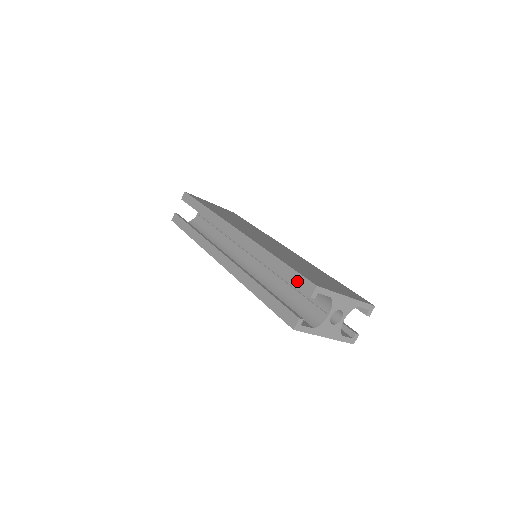
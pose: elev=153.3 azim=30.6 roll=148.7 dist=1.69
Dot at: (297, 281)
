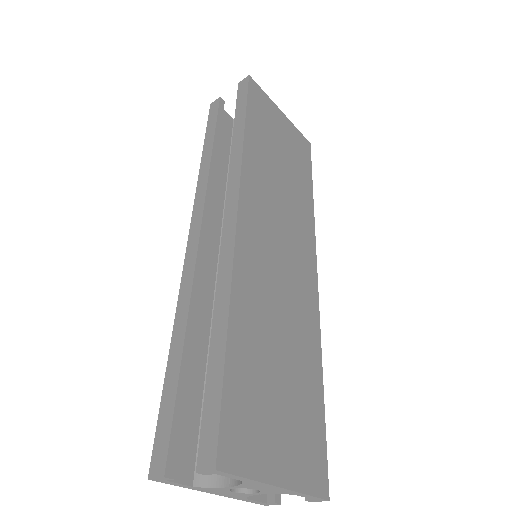
Dot at: (209, 415)
